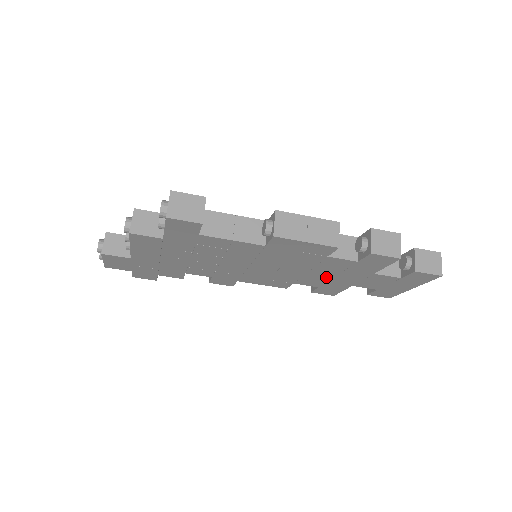
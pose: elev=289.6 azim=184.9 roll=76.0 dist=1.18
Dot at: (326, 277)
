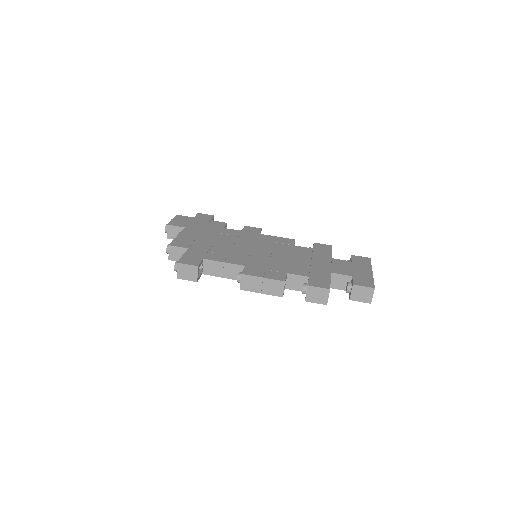
Dot at: occluded
